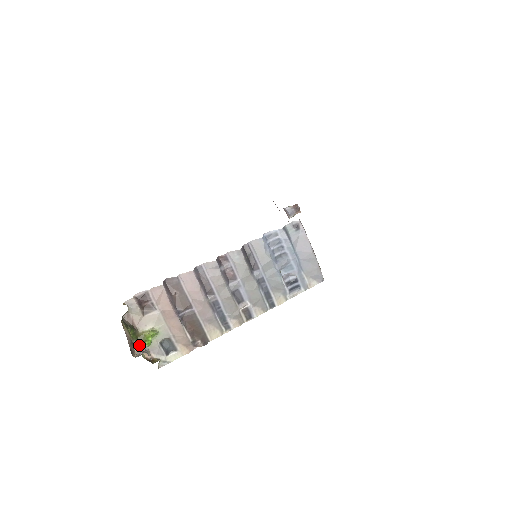
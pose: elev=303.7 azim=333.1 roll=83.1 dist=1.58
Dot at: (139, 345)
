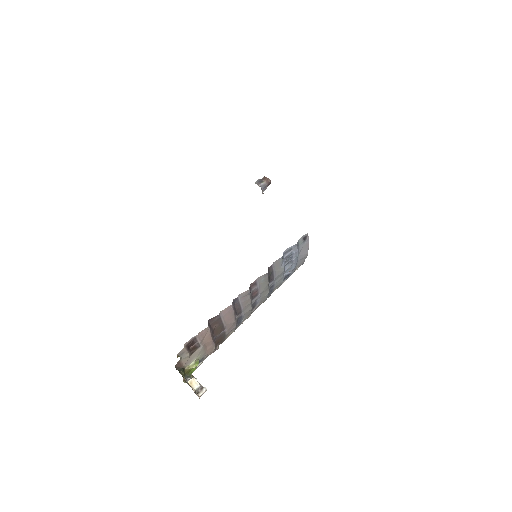
Dot at: (192, 382)
